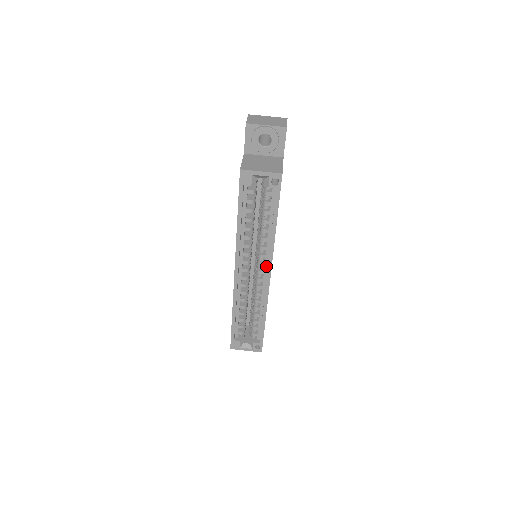
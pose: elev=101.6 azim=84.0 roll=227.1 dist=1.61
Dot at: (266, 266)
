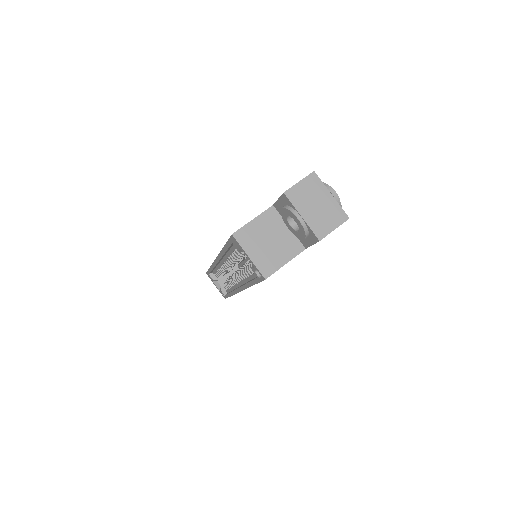
Dot at: (241, 283)
